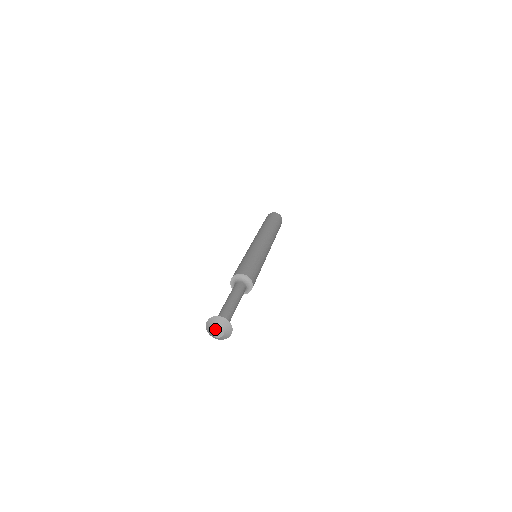
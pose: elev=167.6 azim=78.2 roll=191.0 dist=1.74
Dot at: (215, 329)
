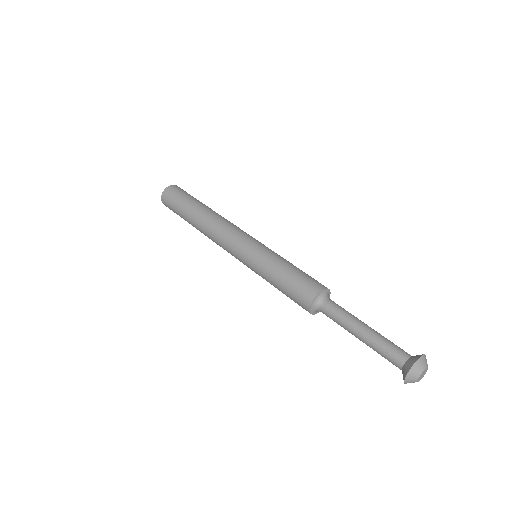
Dot at: (422, 374)
